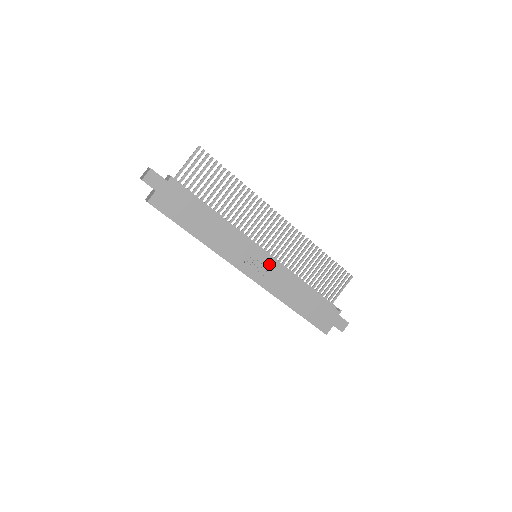
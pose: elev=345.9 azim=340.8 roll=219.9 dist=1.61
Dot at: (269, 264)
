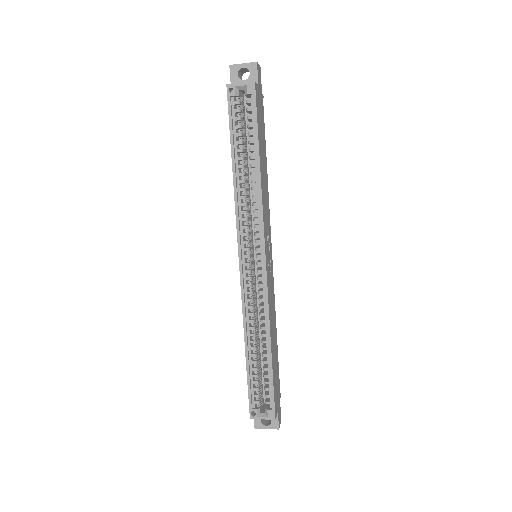
Dot at: (271, 271)
